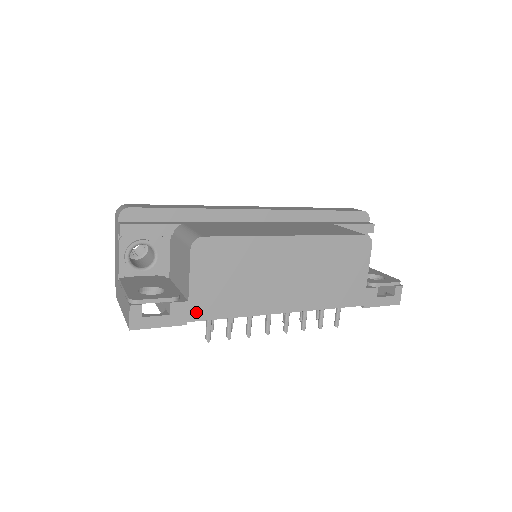
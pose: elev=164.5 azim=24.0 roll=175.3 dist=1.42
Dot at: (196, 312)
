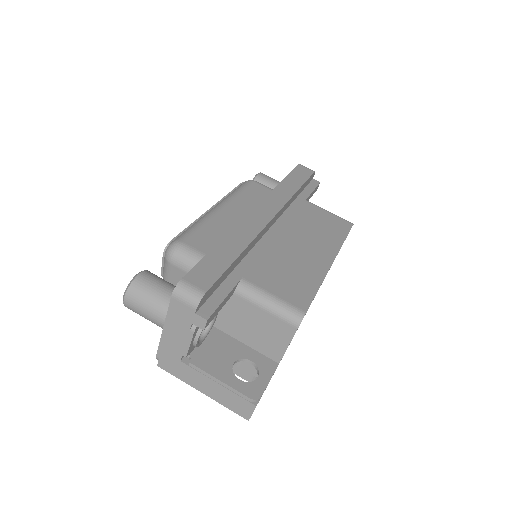
Dot at: occluded
